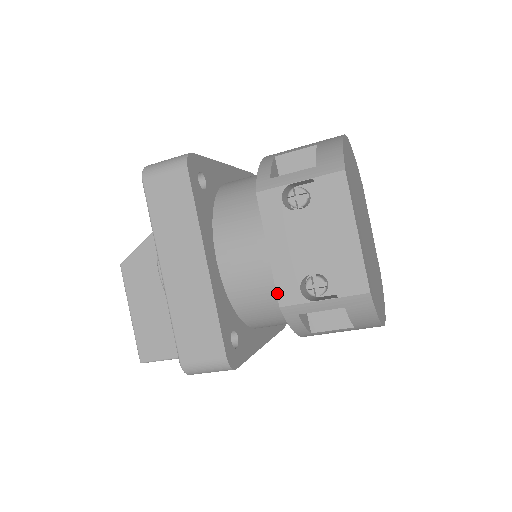
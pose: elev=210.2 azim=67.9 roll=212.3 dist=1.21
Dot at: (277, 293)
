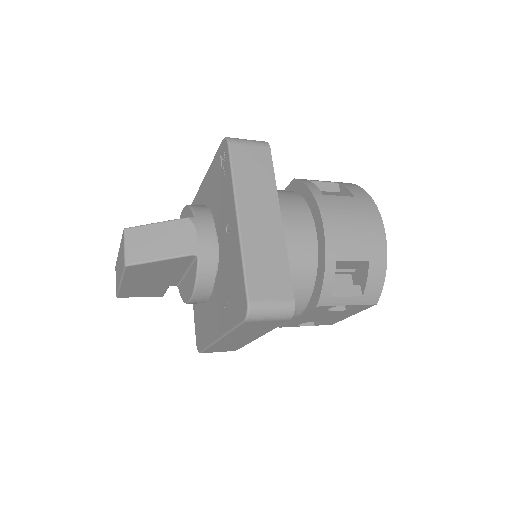
Dot at: (283, 325)
